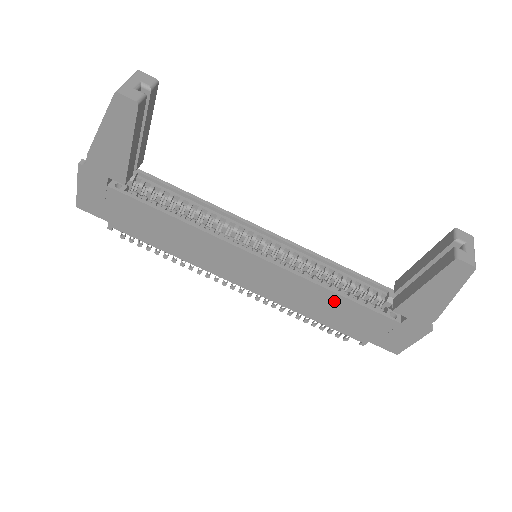
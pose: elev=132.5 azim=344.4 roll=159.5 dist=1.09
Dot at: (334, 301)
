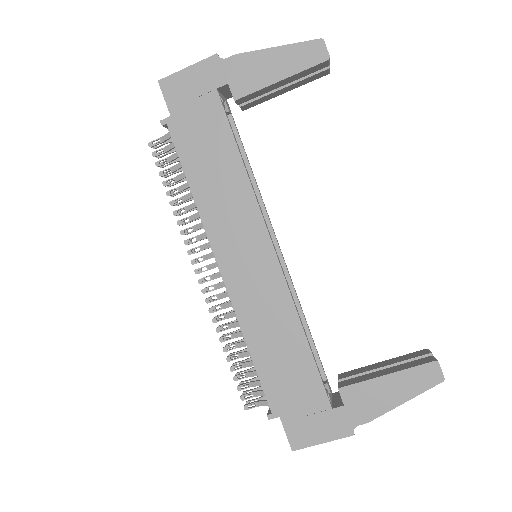
Dot at: (295, 344)
